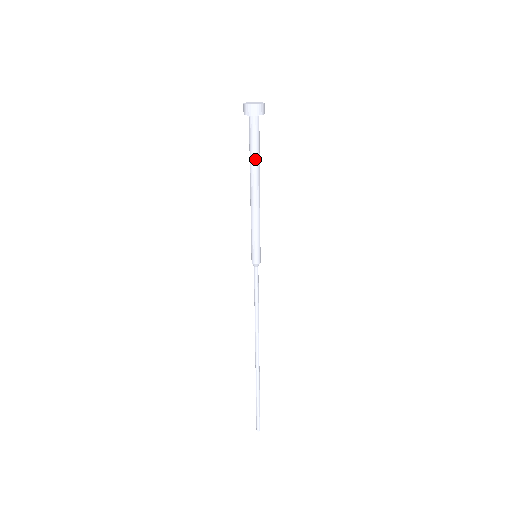
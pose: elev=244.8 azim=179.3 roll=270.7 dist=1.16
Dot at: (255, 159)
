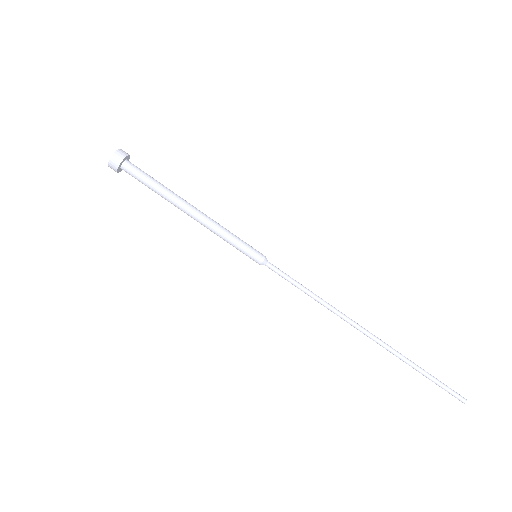
Dot at: (159, 193)
